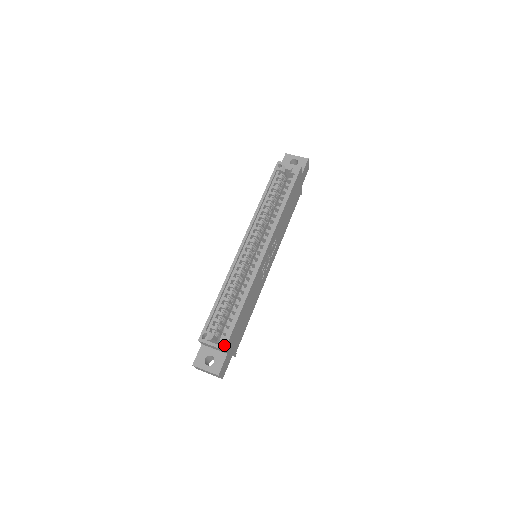
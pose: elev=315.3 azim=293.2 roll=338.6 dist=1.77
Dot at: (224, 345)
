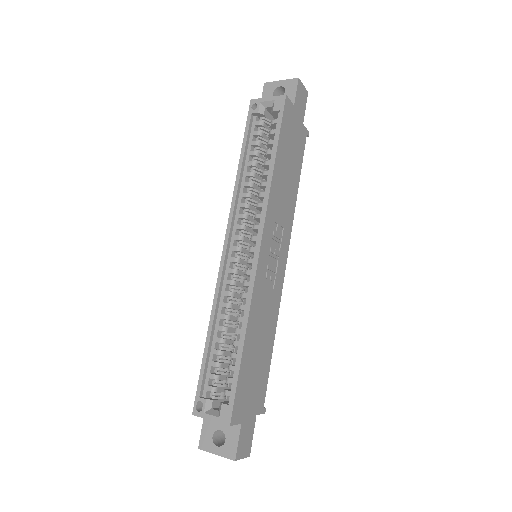
Dot at: (228, 417)
